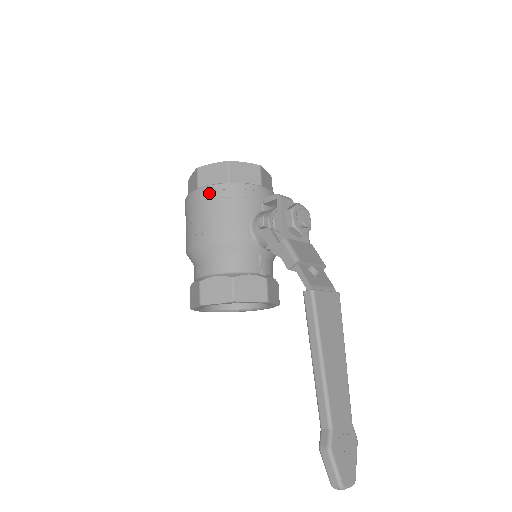
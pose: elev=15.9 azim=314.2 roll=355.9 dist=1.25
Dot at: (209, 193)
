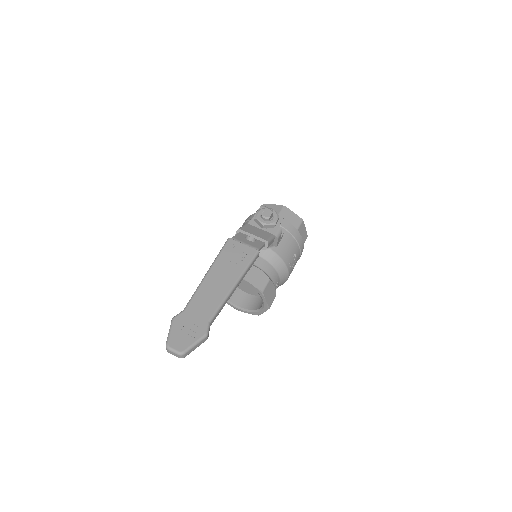
Dot at: occluded
